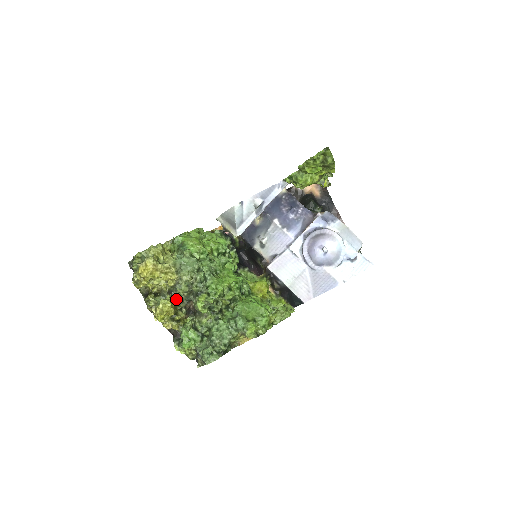
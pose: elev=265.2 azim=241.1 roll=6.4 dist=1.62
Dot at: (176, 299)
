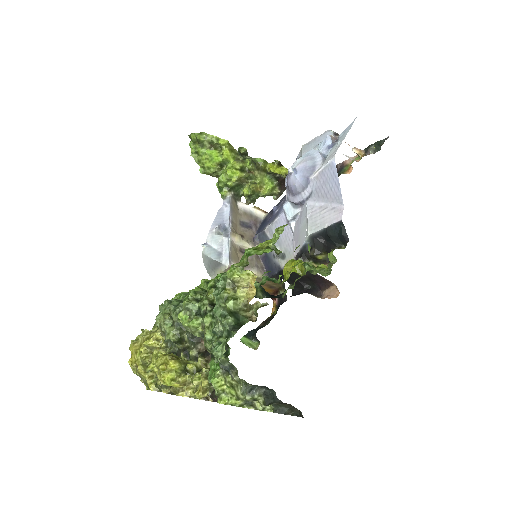
Dot at: (181, 353)
